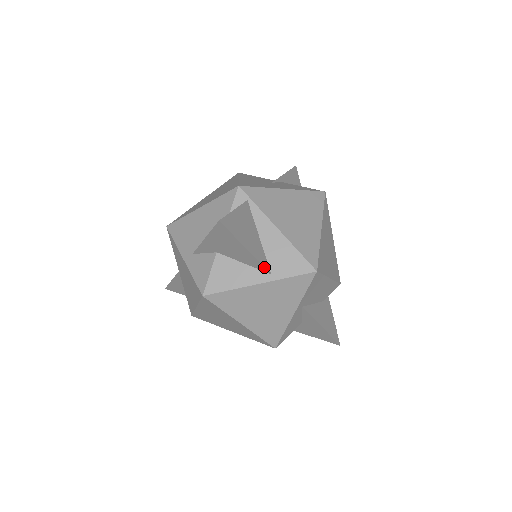
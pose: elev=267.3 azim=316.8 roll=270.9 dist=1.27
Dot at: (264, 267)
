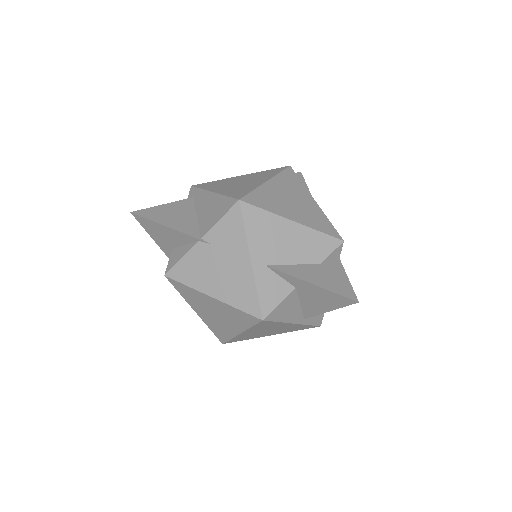
Dot at: occluded
